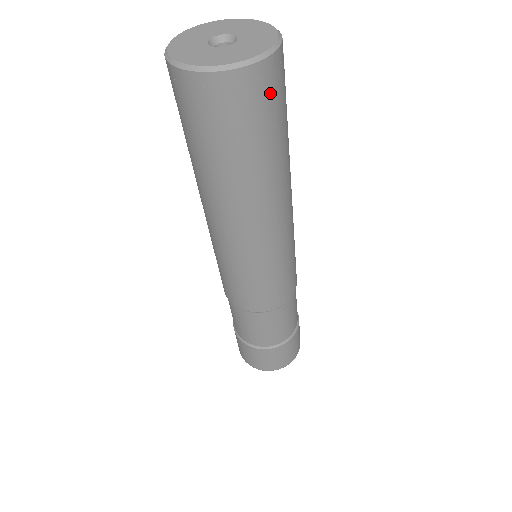
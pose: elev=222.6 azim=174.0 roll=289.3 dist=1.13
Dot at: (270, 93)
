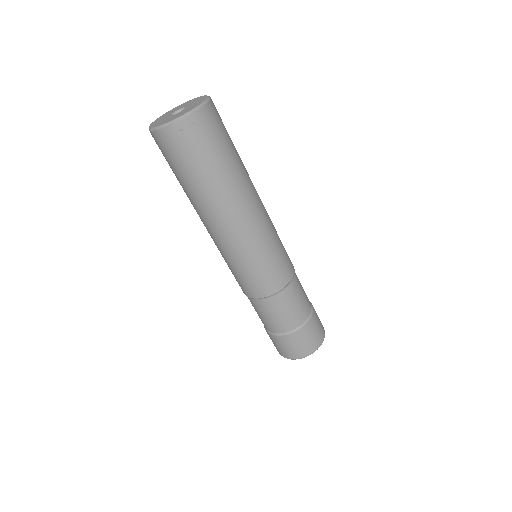
Dot at: (218, 120)
